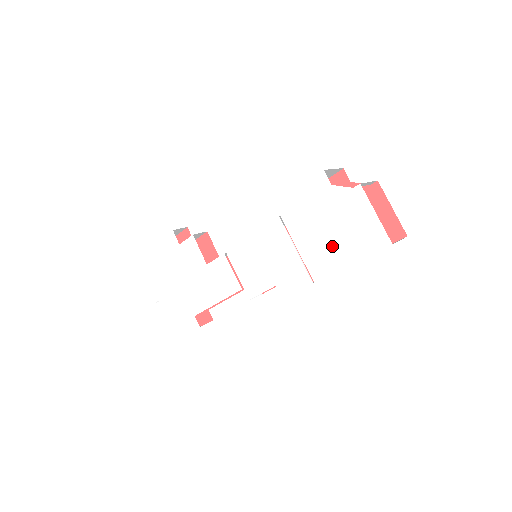
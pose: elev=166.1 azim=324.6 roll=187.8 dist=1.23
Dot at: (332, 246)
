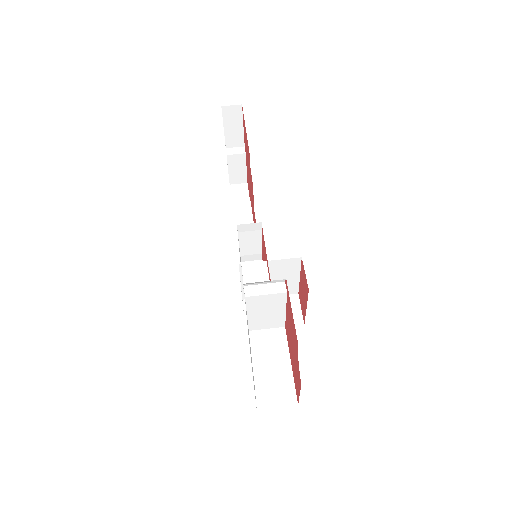
Dot at: (250, 352)
